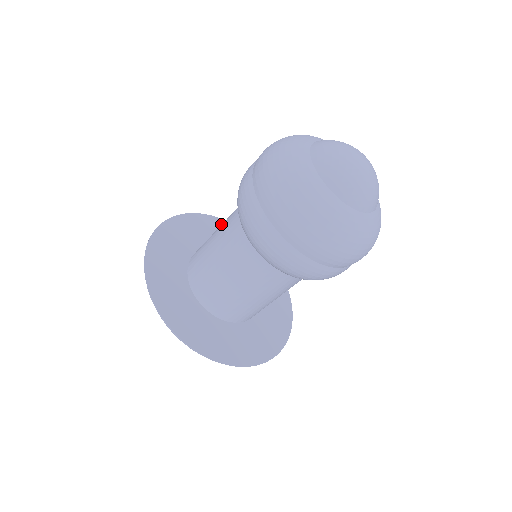
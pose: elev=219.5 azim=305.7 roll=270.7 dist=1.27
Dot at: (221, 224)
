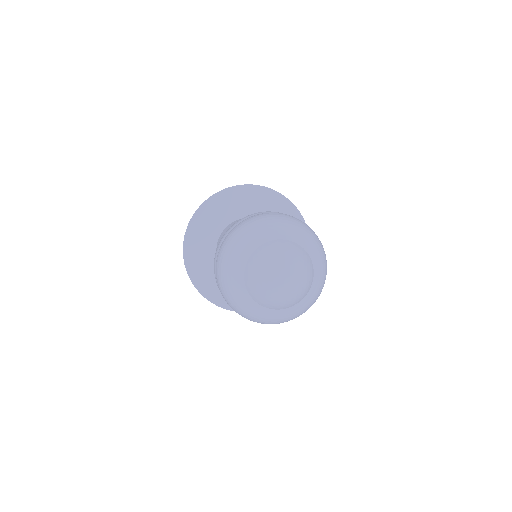
Dot at: (245, 191)
